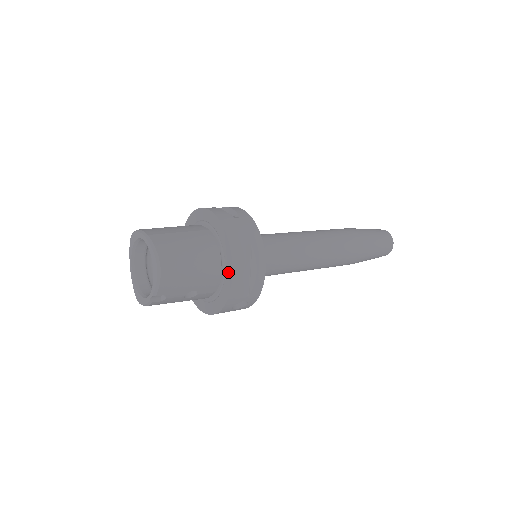
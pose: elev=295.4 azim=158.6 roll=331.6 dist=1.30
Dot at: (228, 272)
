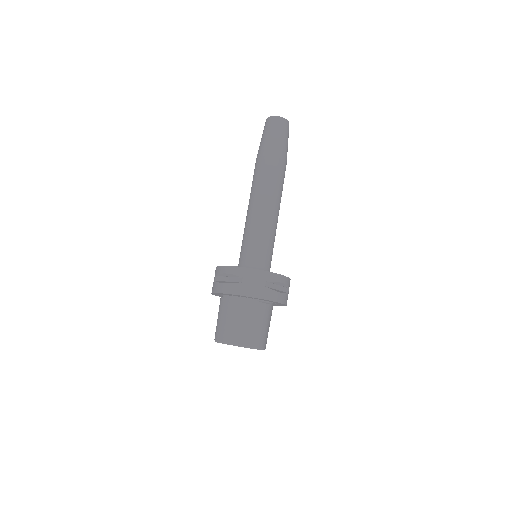
Dot at: occluded
